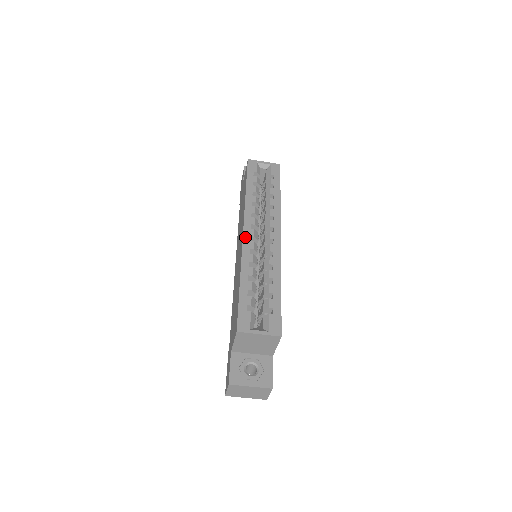
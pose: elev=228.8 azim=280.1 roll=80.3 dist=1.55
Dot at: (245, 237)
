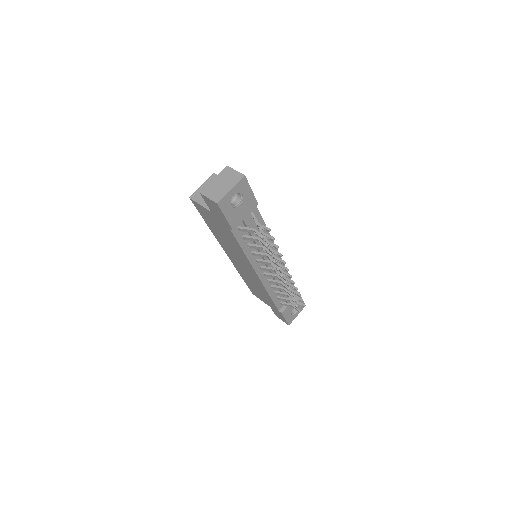
Dot at: occluded
